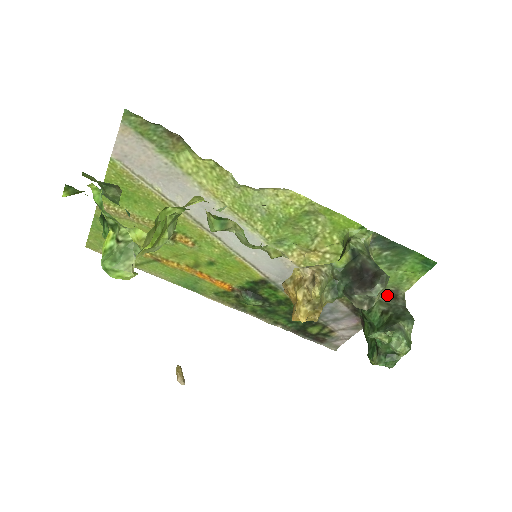
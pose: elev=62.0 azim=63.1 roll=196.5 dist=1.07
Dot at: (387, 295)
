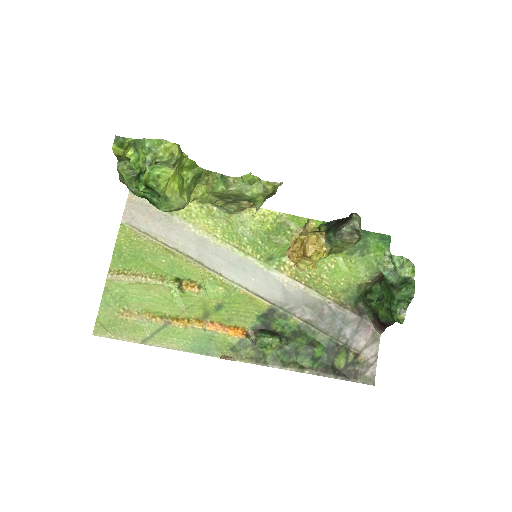
Dot at: (376, 281)
